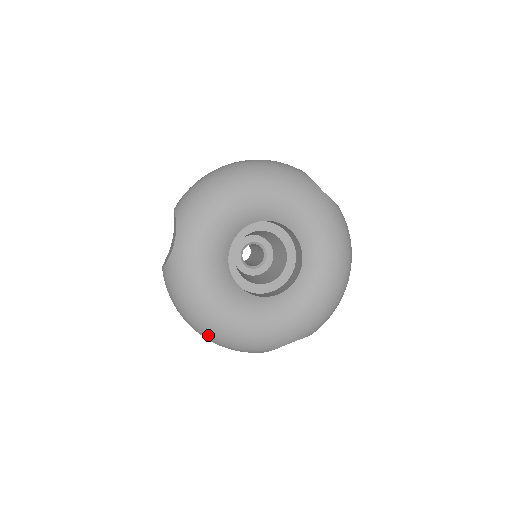
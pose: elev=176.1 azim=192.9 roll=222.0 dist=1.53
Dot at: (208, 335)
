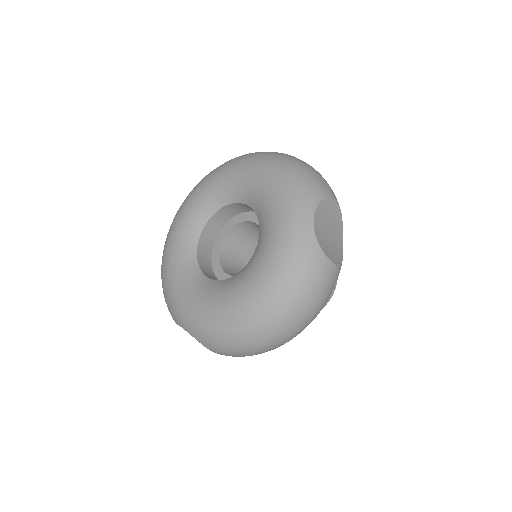
Dot at: occluded
